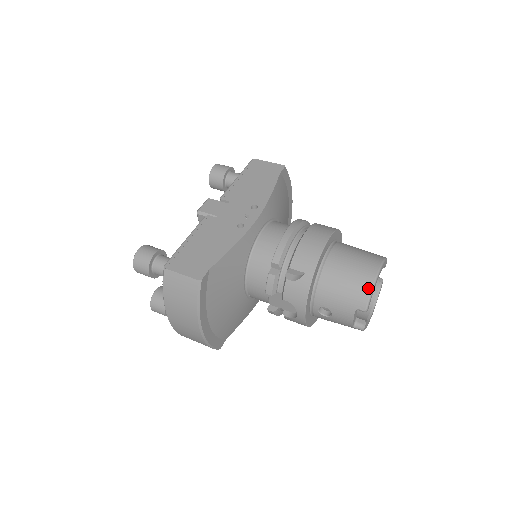
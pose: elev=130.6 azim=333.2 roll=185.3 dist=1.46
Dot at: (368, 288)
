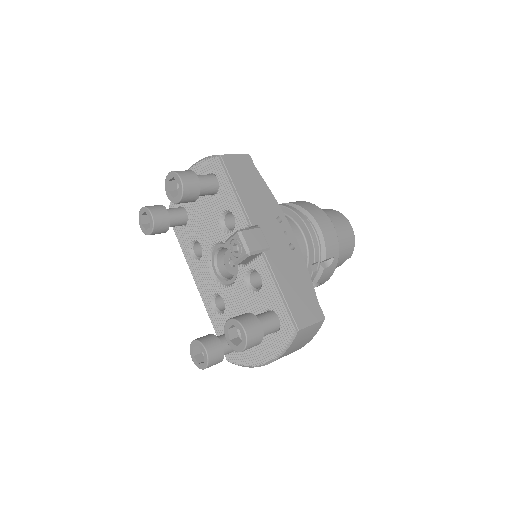
Dot at: (354, 243)
